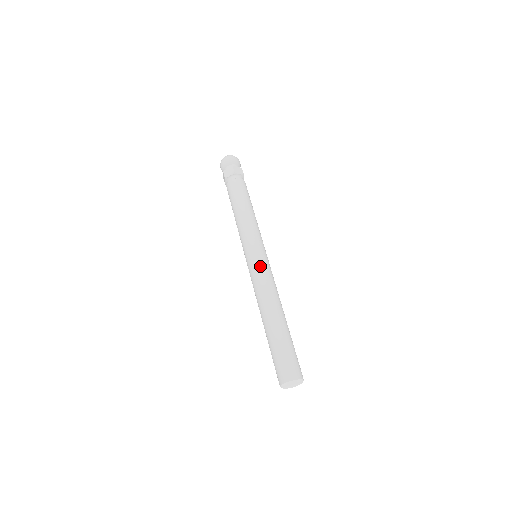
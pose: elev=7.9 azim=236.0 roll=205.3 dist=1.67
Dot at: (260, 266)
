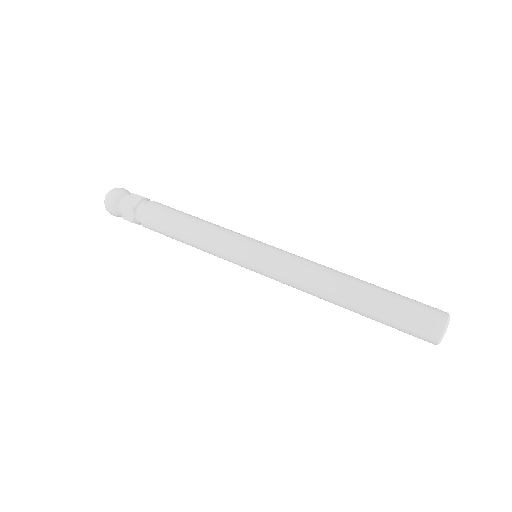
Dot at: (281, 252)
